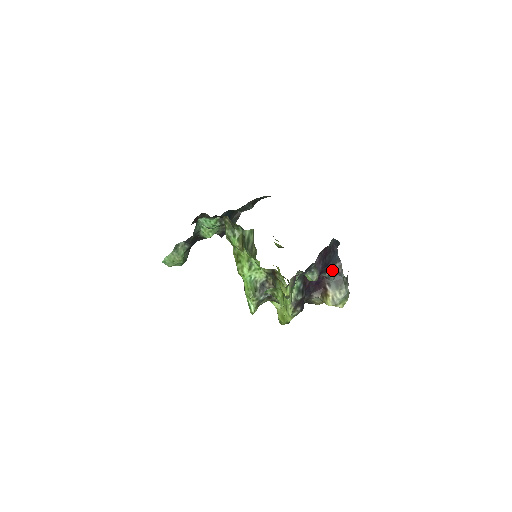
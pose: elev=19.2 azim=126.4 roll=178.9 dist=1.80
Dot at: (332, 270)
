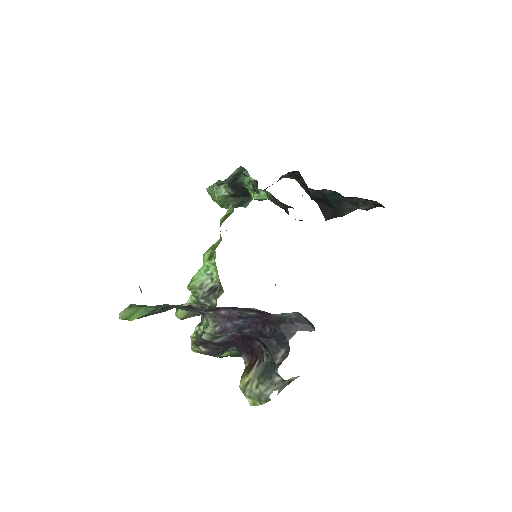
Dot at: (269, 350)
